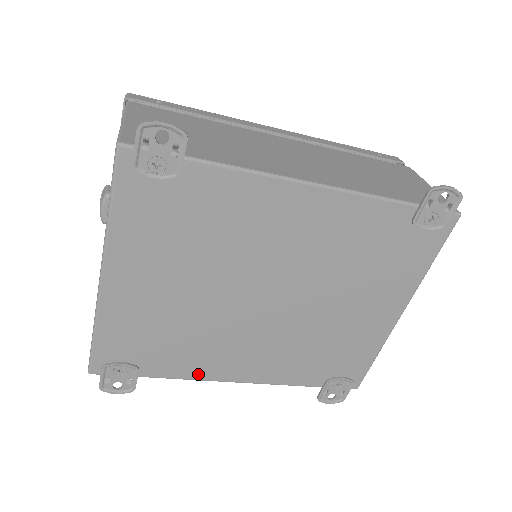
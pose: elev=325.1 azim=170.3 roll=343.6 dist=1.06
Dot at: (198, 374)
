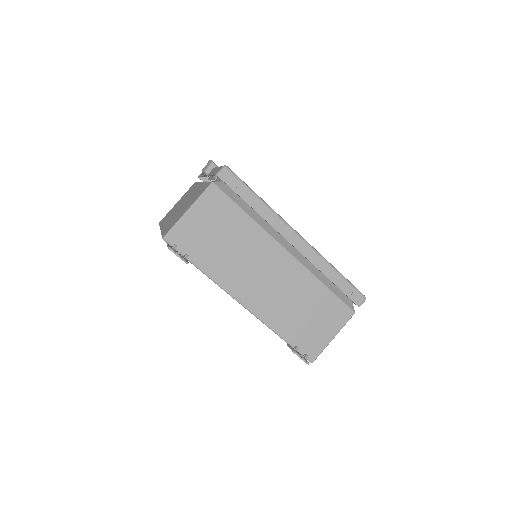
Dot at: occluded
